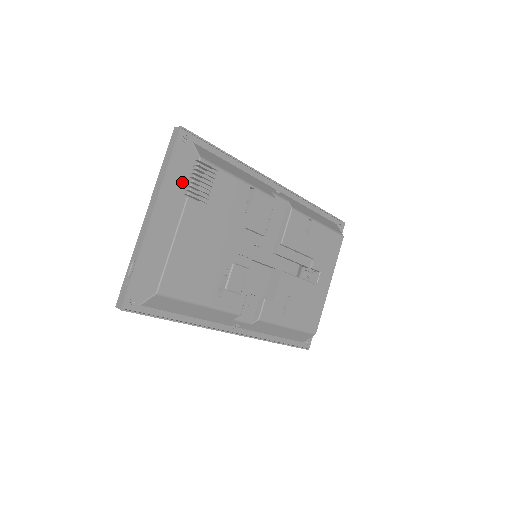
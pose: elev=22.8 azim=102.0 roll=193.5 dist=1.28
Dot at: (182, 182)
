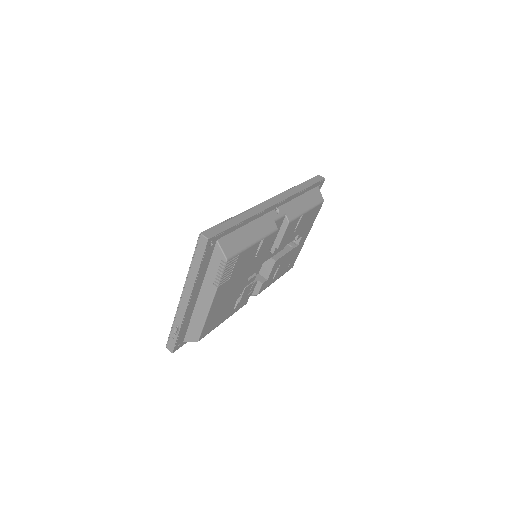
Dot at: (210, 272)
